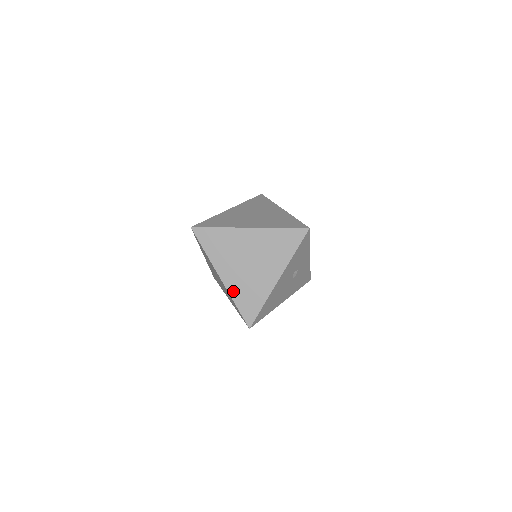
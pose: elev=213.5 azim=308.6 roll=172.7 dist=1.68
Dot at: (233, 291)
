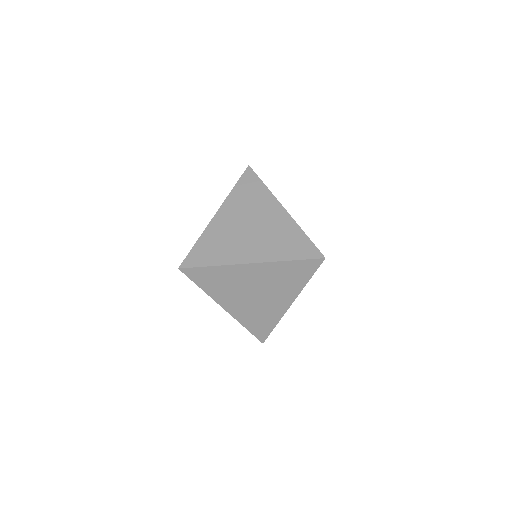
Dot at: occluded
